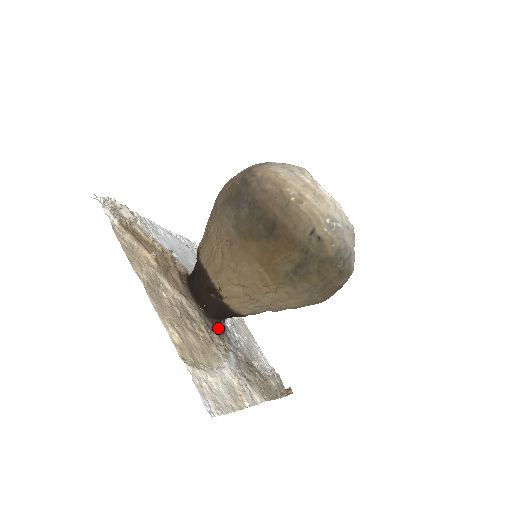
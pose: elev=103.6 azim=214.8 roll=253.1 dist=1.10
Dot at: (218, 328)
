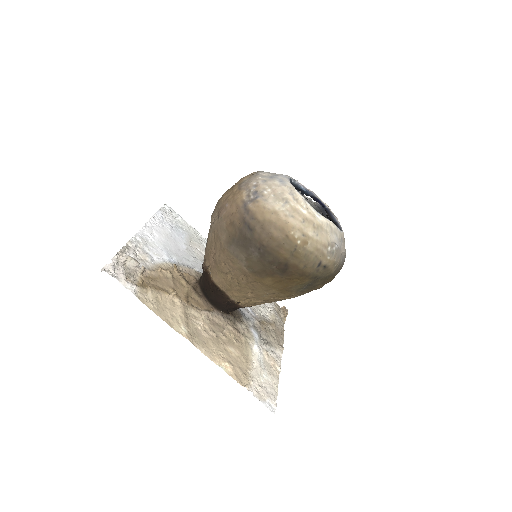
Dot at: (236, 314)
